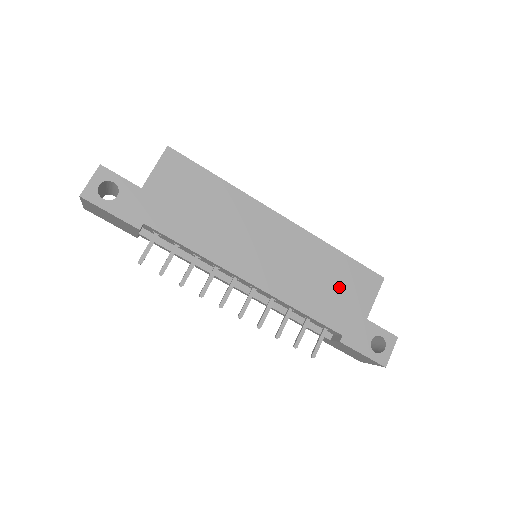
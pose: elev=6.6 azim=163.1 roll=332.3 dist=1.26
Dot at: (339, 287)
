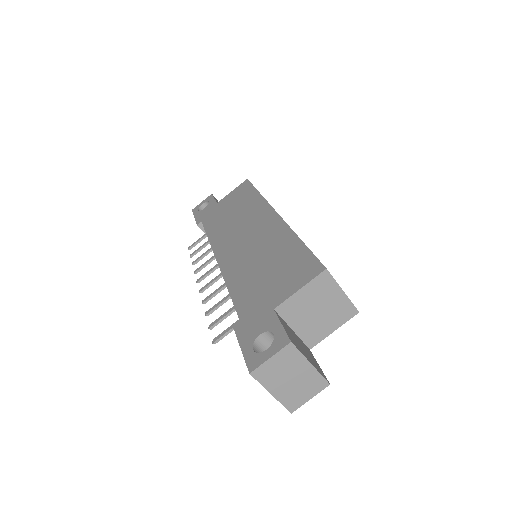
Dot at: (273, 272)
